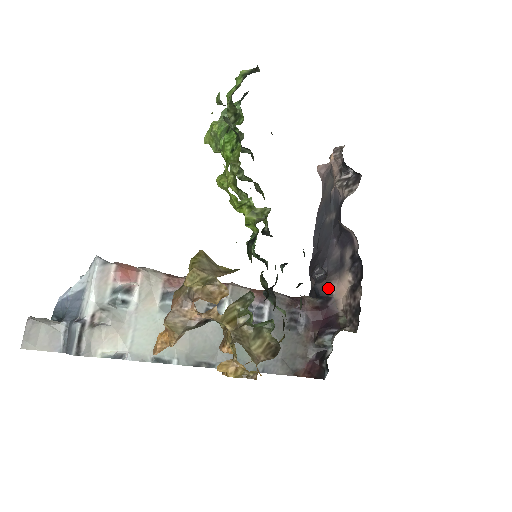
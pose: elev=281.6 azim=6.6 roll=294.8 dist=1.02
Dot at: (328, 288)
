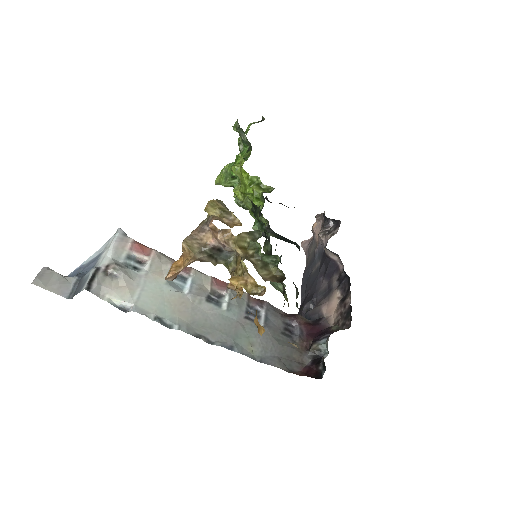
Dot at: (319, 311)
